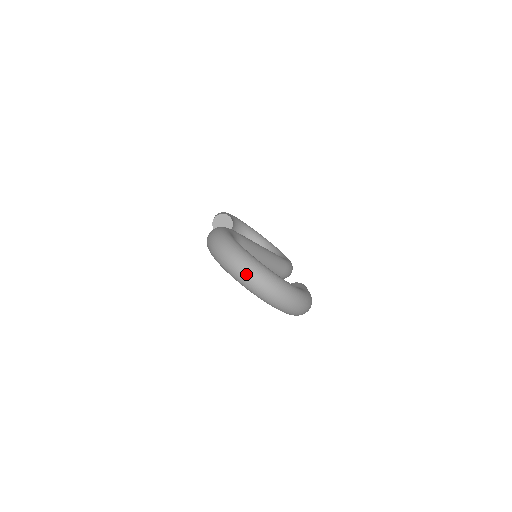
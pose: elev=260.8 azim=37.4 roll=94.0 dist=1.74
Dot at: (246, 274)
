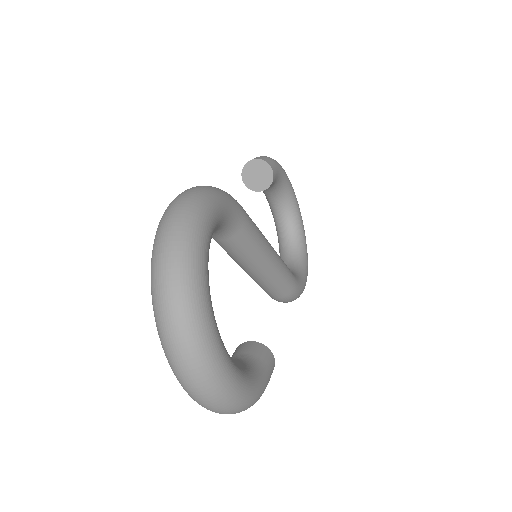
Dot at: (167, 311)
